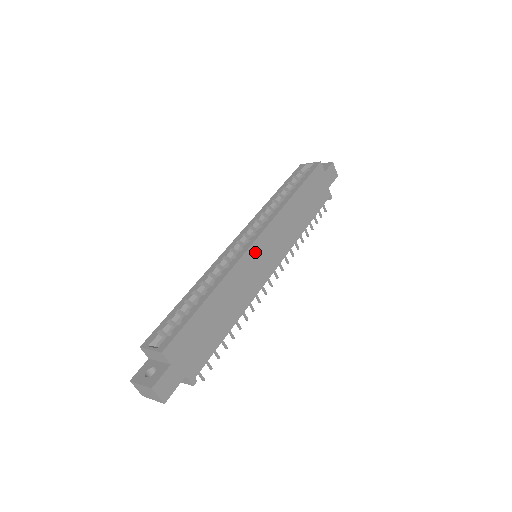
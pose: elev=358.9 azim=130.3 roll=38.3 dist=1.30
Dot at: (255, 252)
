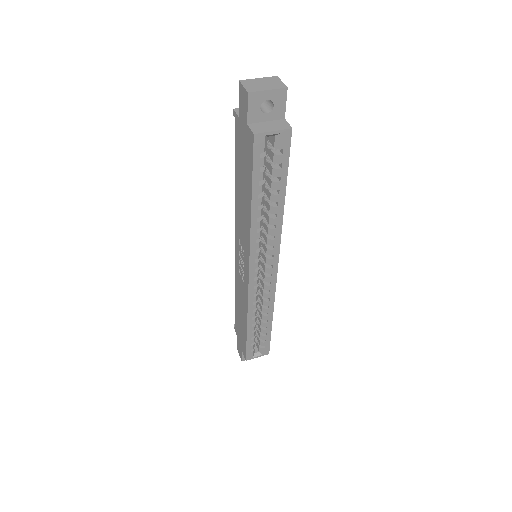
Dot at: occluded
